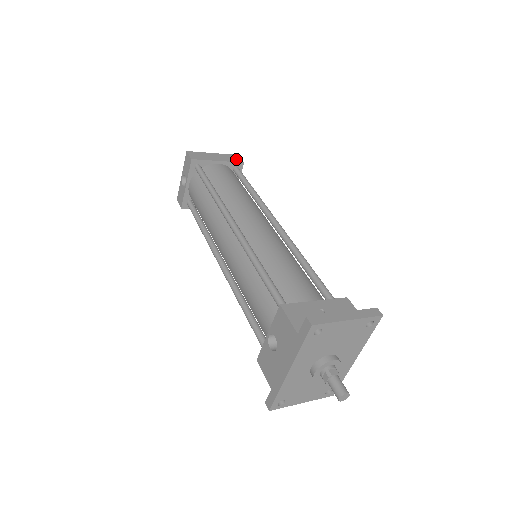
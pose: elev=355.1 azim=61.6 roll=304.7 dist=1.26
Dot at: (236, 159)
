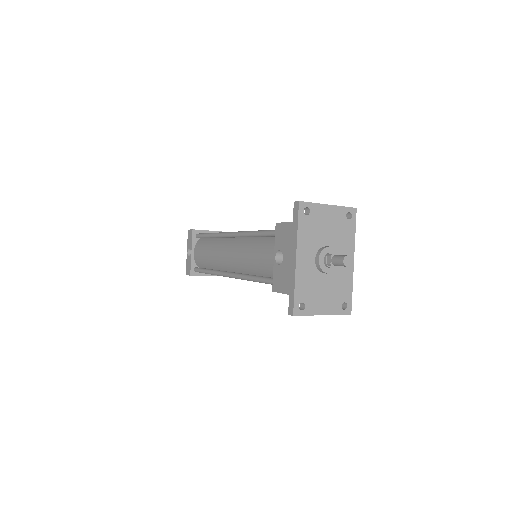
Dot at: occluded
